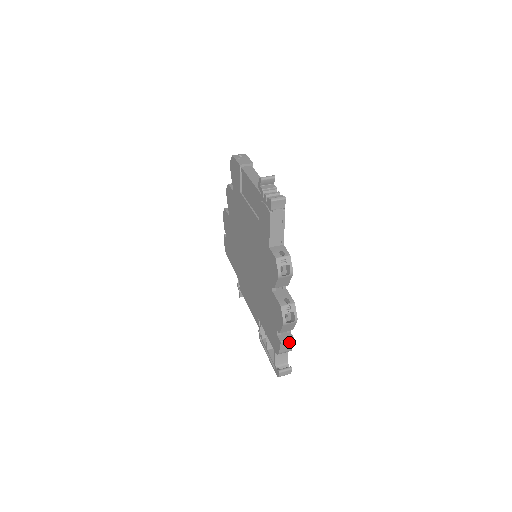
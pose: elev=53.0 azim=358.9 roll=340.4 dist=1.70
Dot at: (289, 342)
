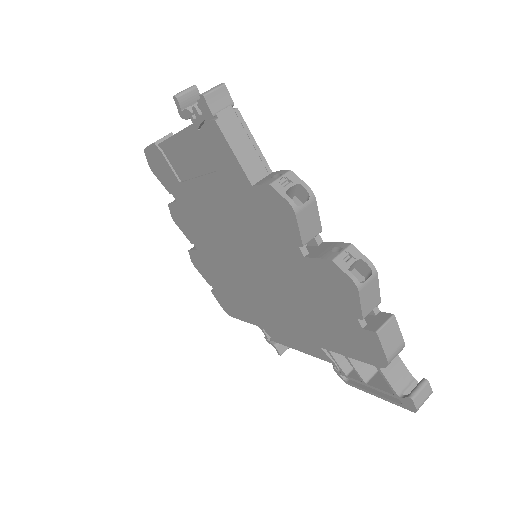
Dot at: (390, 326)
